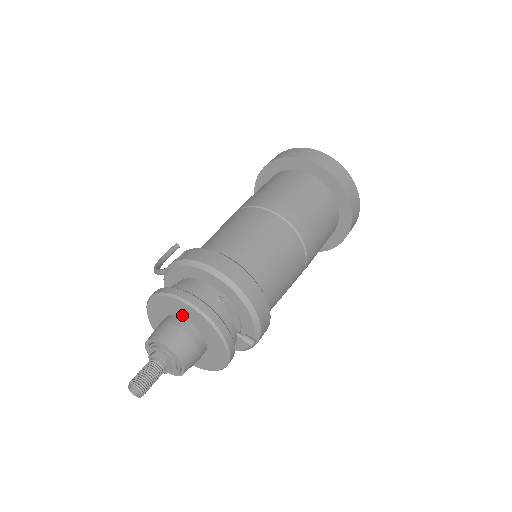
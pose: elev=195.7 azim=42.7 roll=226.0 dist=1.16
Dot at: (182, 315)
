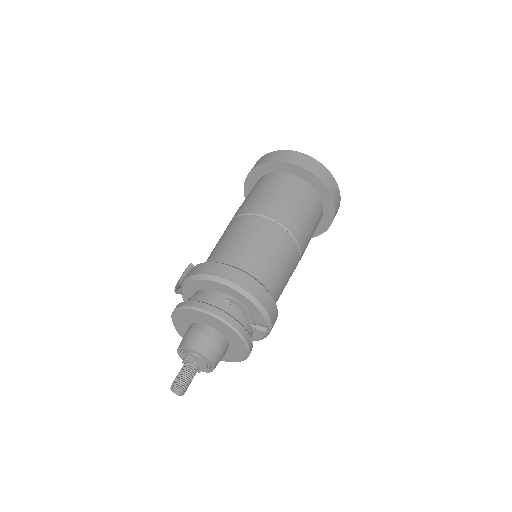
Dot at: (200, 321)
